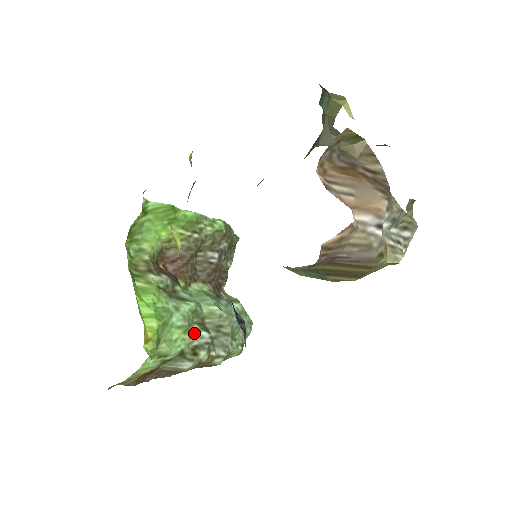
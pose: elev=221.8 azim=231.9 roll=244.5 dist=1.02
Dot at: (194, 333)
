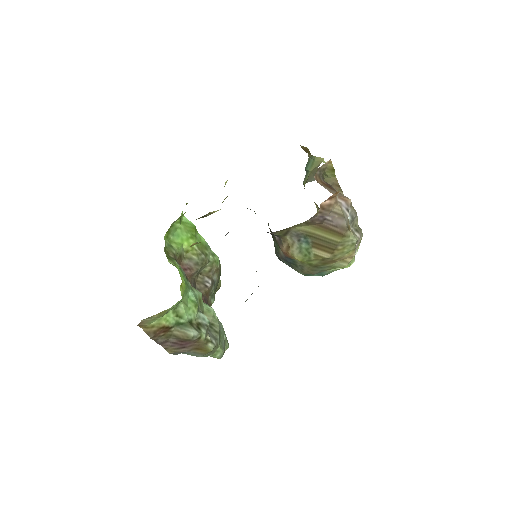
Dot at: (200, 313)
